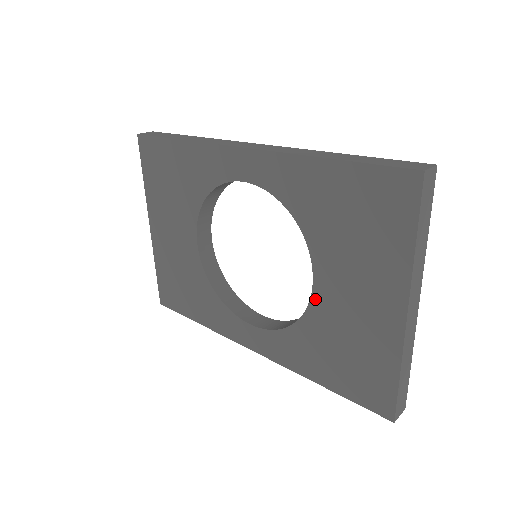
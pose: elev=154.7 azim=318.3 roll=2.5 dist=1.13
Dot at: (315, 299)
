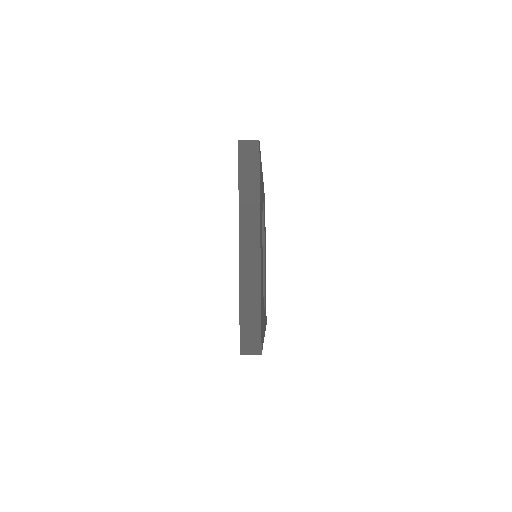
Dot at: occluded
